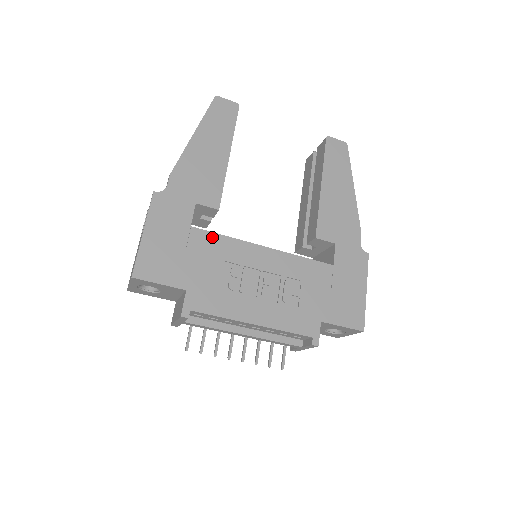
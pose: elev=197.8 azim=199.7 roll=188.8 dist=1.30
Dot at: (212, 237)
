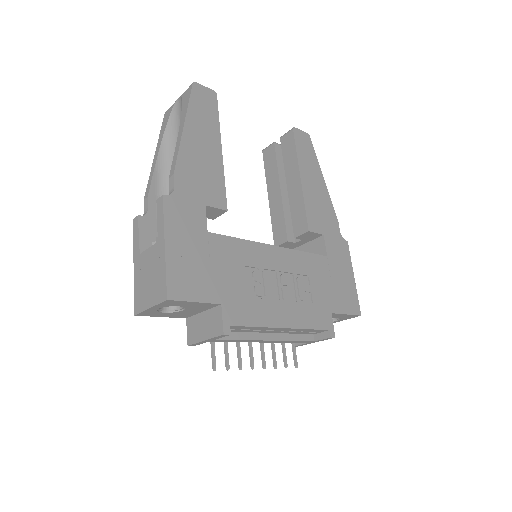
Dot at: (229, 241)
